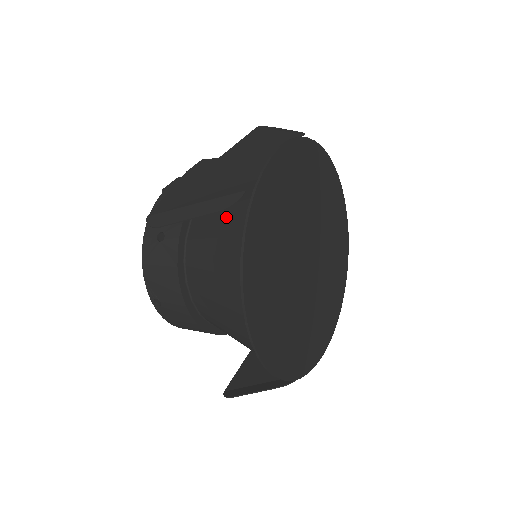
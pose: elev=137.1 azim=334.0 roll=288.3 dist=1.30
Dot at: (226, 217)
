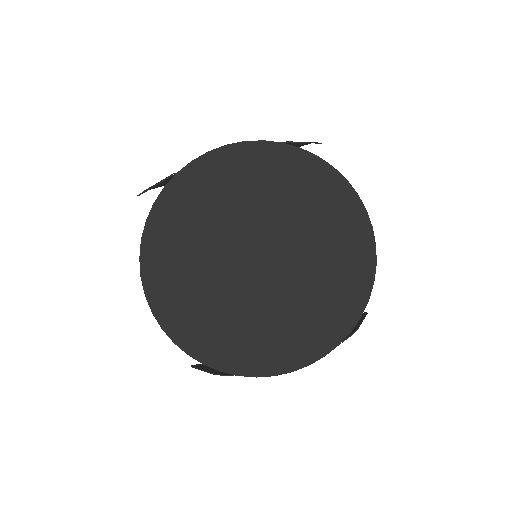
Dot at: occluded
